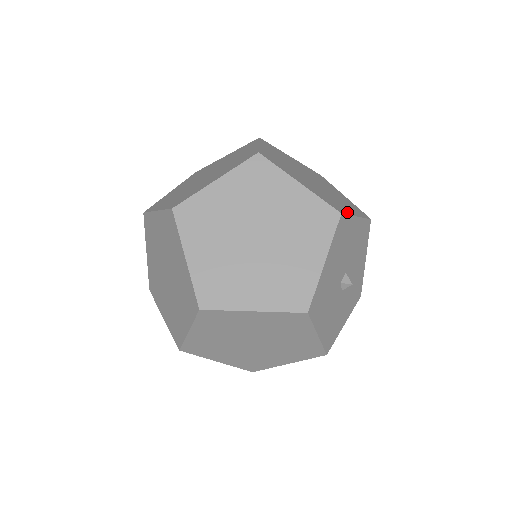
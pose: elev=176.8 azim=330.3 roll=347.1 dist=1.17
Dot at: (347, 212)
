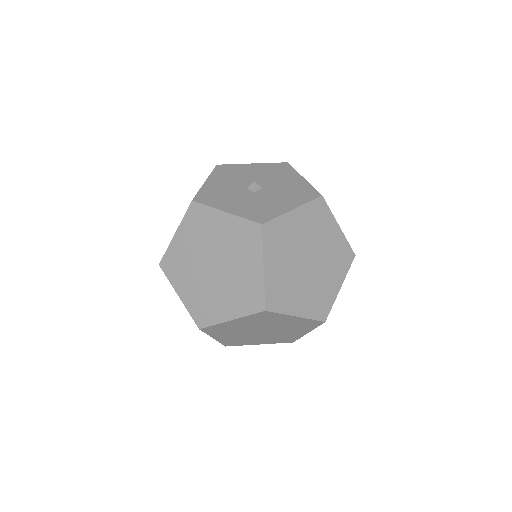
Dot at: occluded
